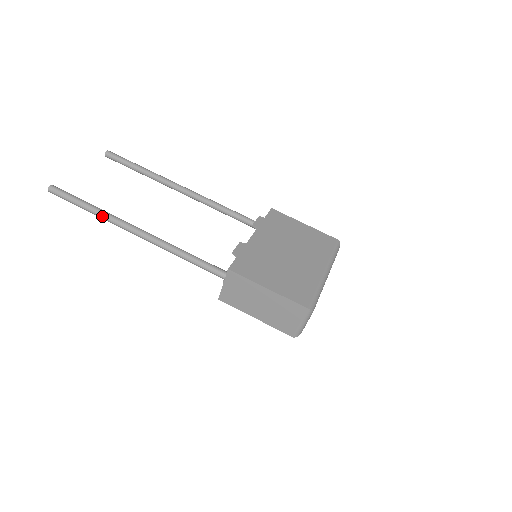
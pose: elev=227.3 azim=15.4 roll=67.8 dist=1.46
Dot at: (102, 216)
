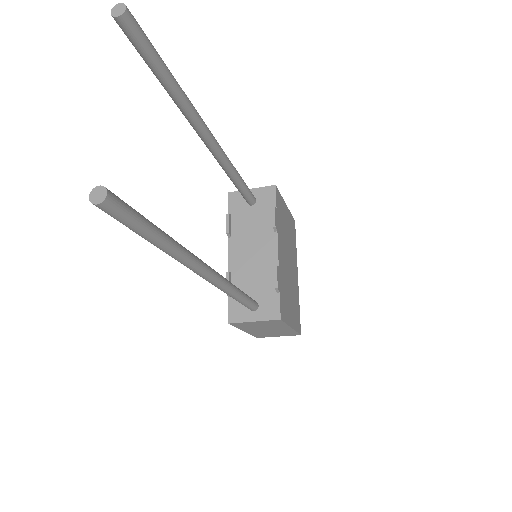
Dot at: (176, 256)
